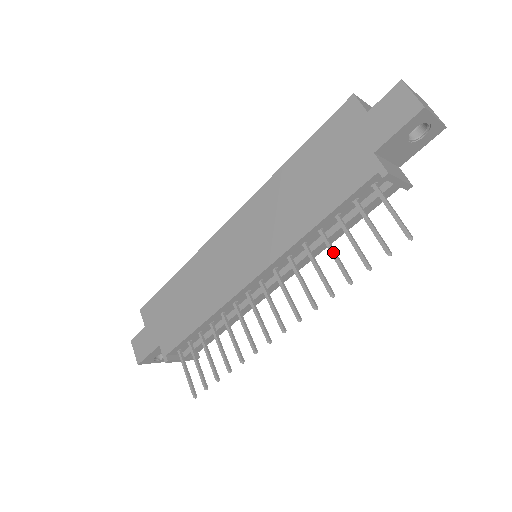
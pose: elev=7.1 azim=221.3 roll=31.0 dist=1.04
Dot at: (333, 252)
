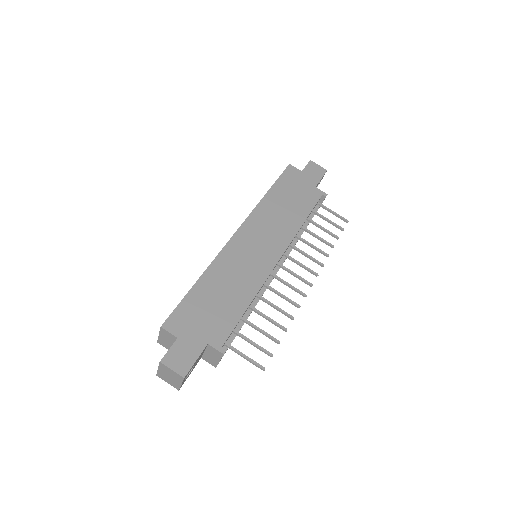
Dot at: (316, 235)
